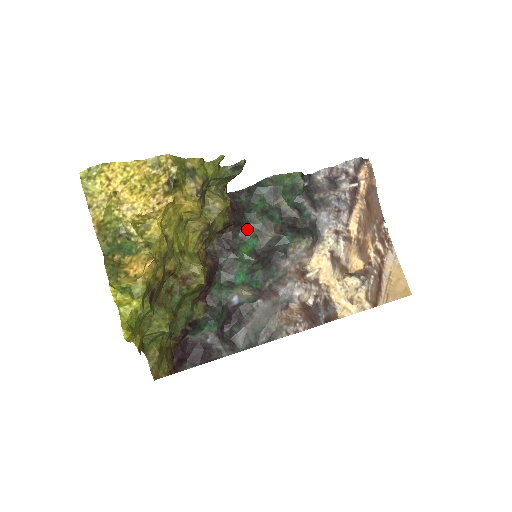
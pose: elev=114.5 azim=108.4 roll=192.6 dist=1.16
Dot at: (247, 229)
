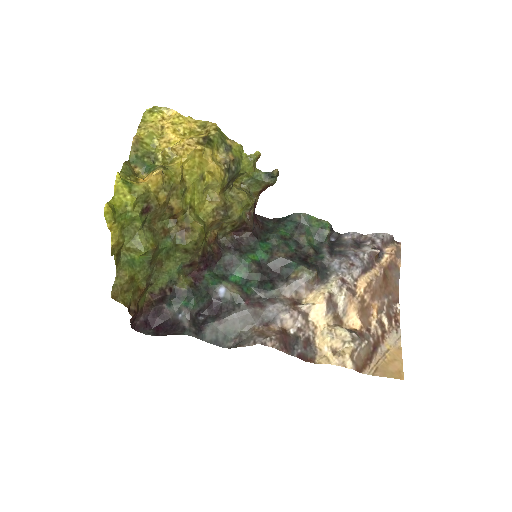
Dot at: (261, 243)
